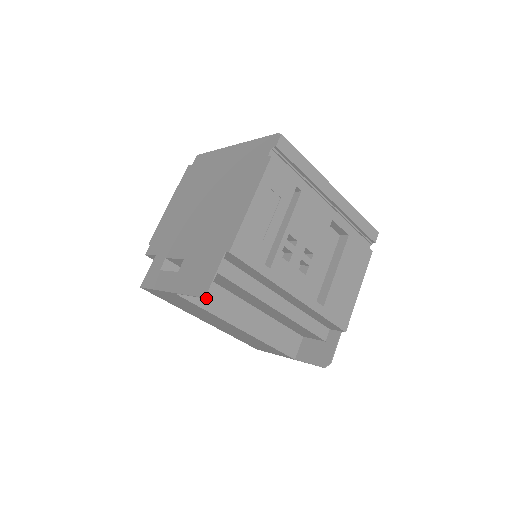
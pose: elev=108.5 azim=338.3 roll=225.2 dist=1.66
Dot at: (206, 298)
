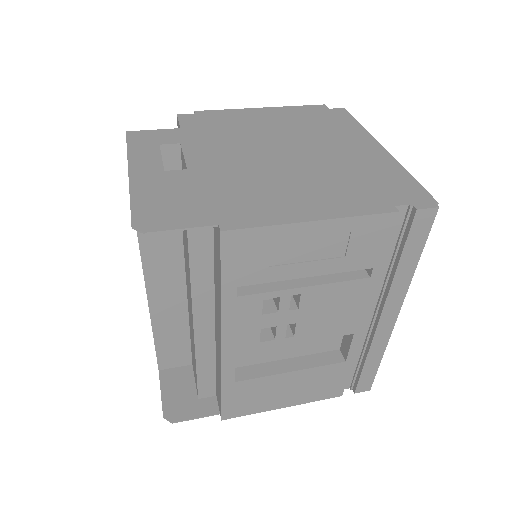
Dot at: occluded
